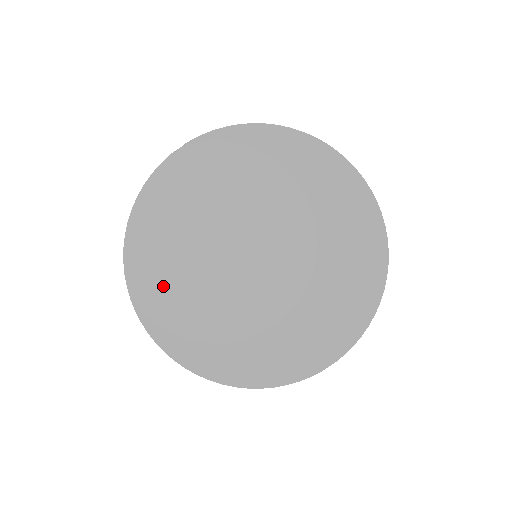
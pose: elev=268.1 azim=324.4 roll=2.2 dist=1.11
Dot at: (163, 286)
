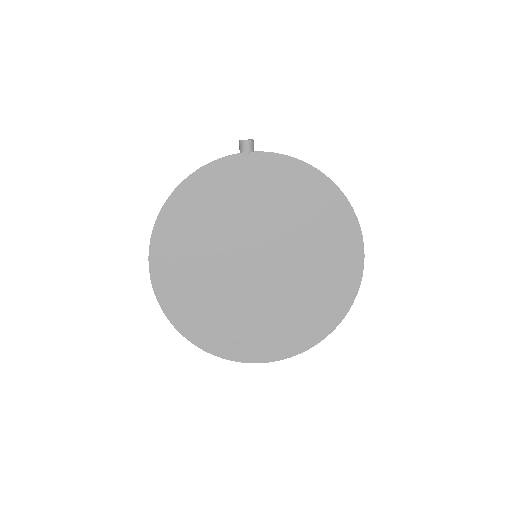
Dot at: (180, 242)
